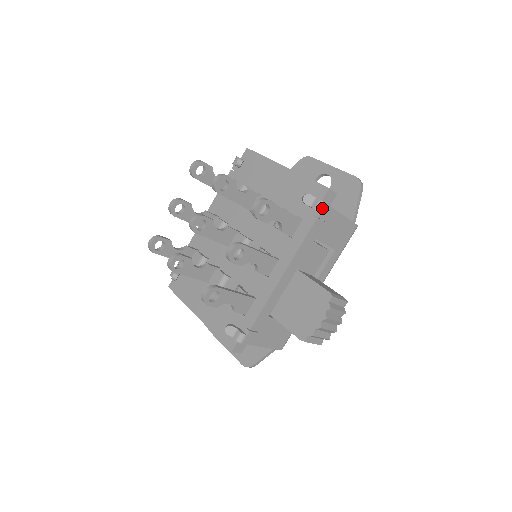
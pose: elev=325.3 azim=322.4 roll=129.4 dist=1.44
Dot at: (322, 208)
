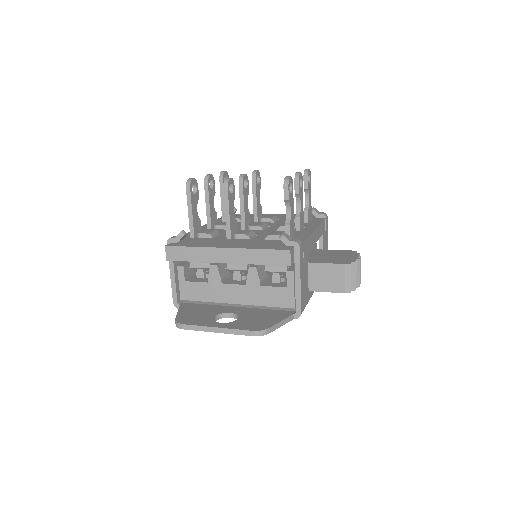
Dot at: (326, 217)
